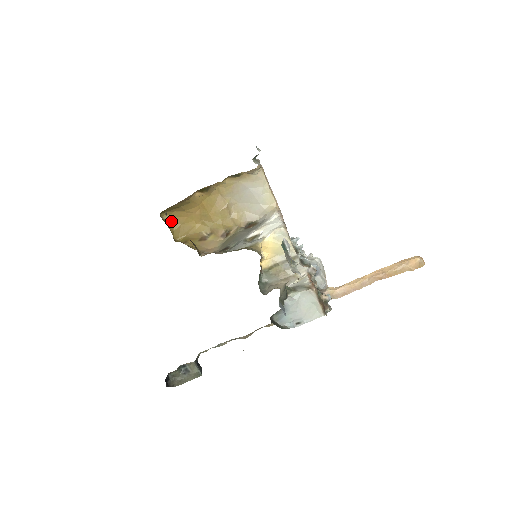
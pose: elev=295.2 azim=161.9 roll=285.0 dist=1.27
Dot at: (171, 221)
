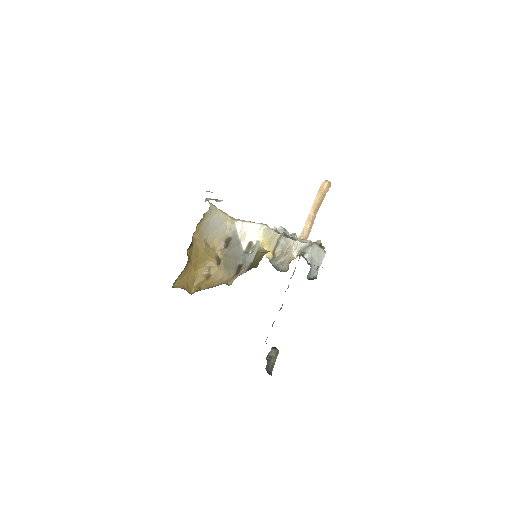
Dot at: (180, 284)
